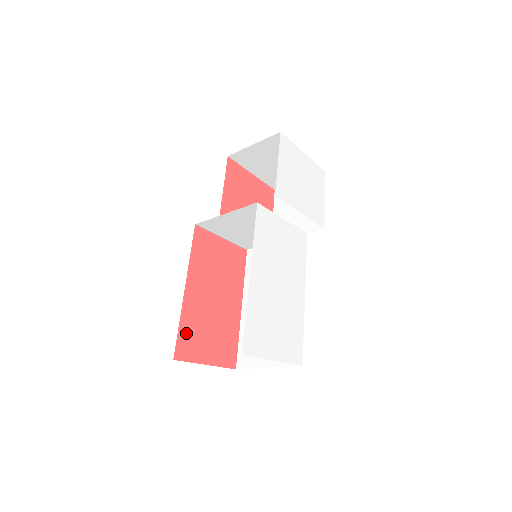
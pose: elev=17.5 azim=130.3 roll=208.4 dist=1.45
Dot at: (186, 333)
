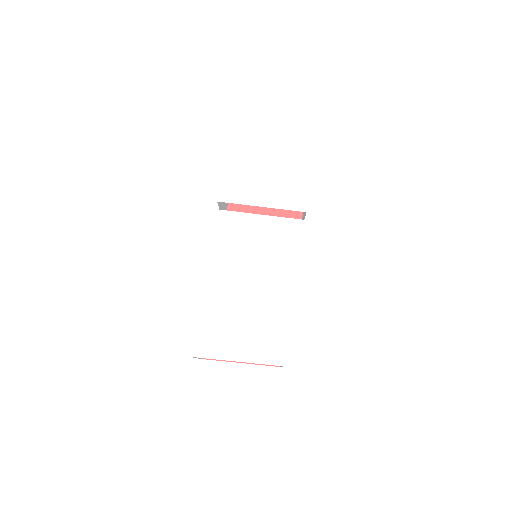
Dot at: occluded
